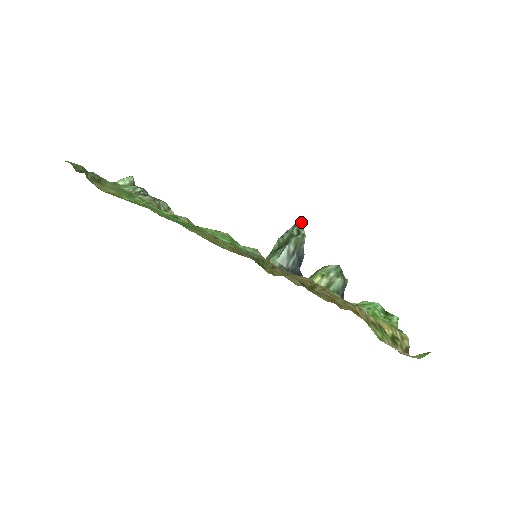
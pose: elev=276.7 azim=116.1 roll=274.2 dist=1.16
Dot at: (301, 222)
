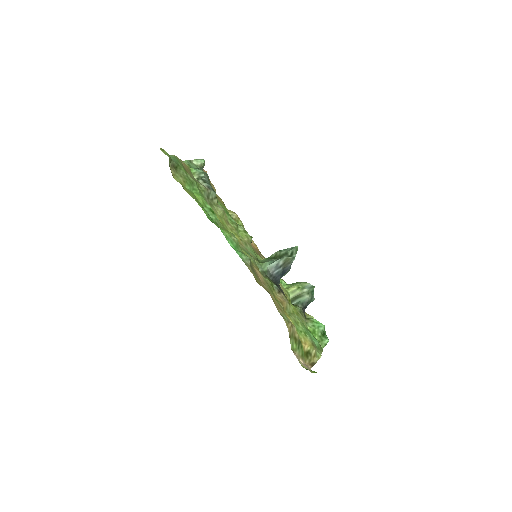
Dot at: occluded
